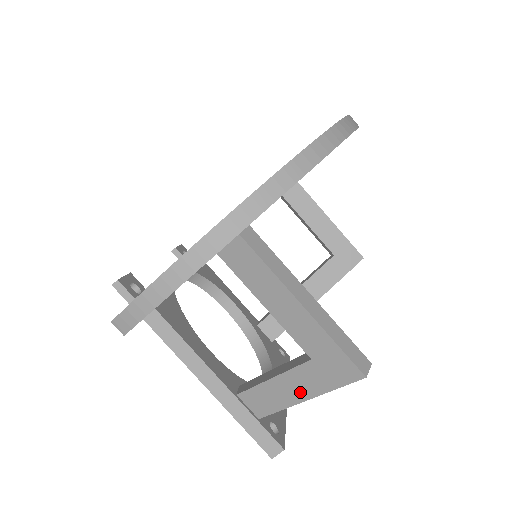
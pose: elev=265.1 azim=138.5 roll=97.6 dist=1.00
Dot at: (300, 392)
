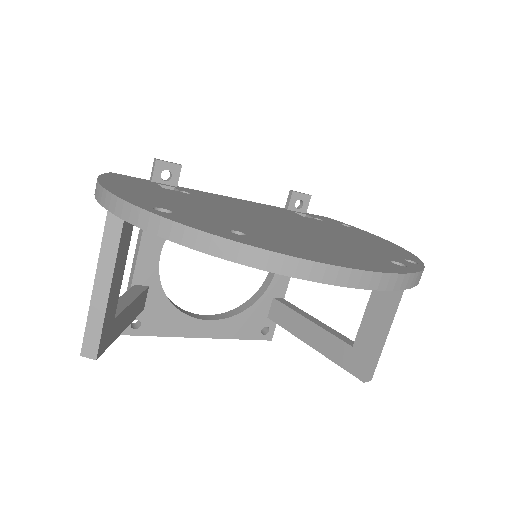
Dot at: occluded
